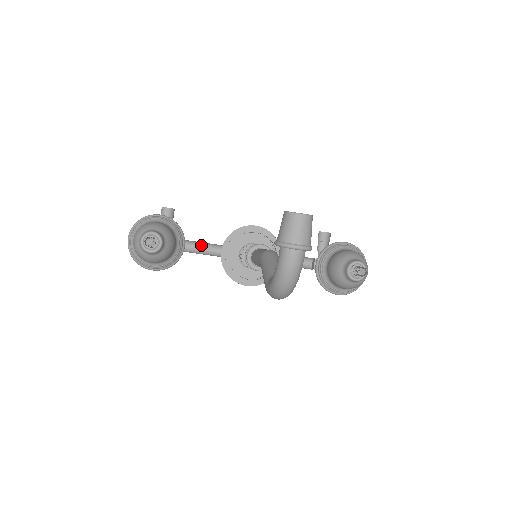
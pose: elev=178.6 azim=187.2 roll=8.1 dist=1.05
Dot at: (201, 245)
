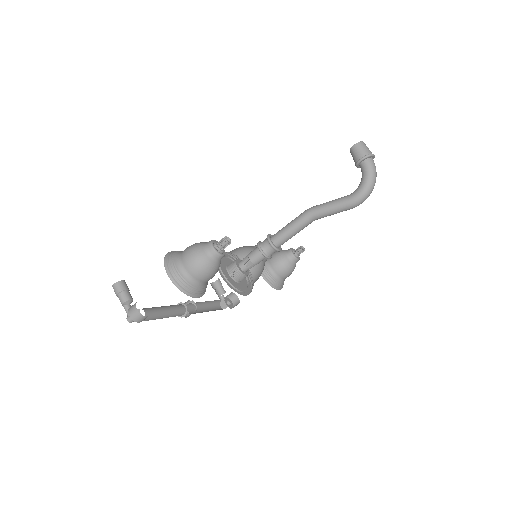
Dot at: (163, 307)
